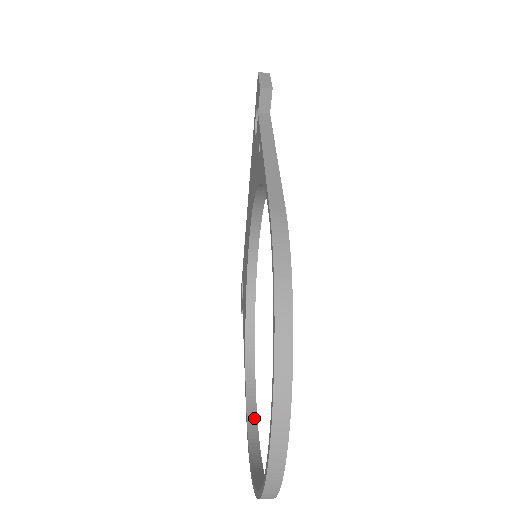
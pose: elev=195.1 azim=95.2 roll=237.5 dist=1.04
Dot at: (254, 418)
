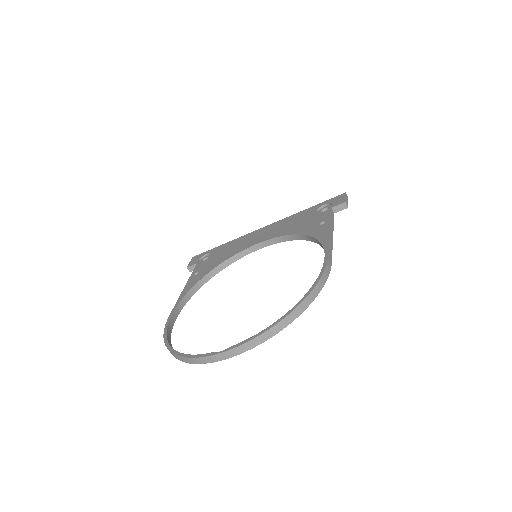
Dot at: (172, 325)
